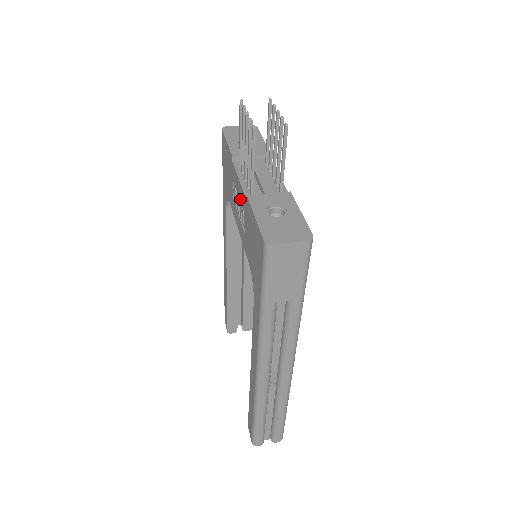
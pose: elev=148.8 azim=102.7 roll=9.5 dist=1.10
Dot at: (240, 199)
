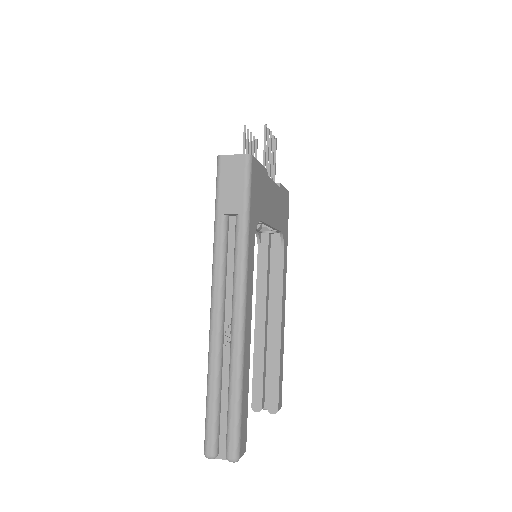
Dot at: occluded
